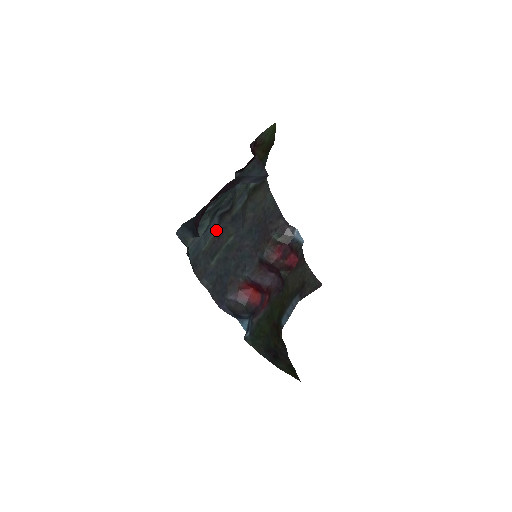
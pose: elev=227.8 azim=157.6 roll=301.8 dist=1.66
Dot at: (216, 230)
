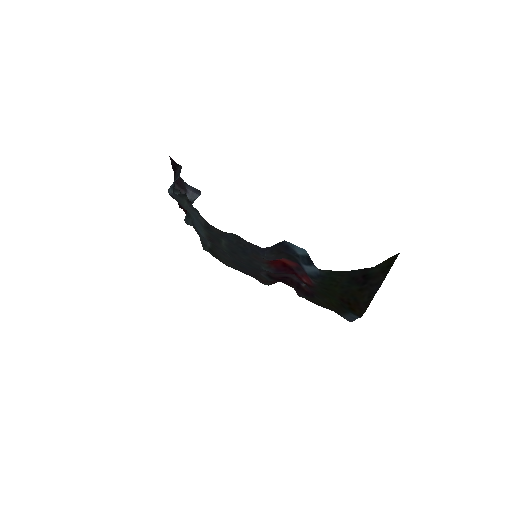
Dot at: (205, 238)
